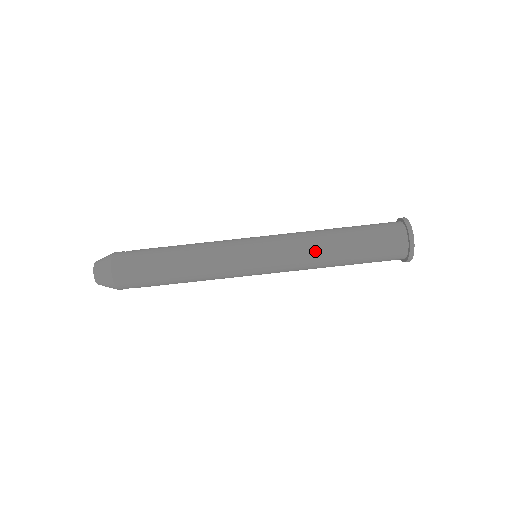
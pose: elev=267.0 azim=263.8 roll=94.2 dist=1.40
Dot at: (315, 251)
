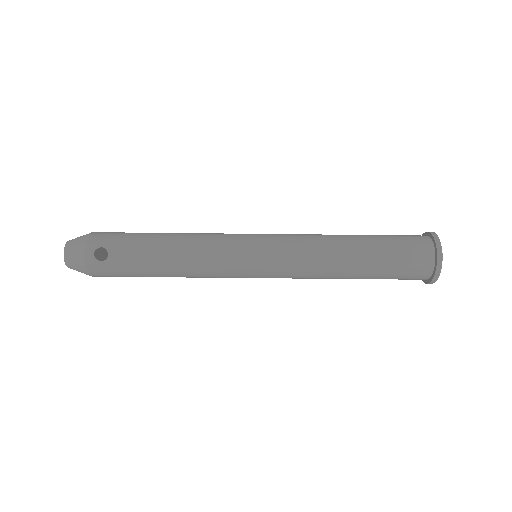
Dot at: occluded
